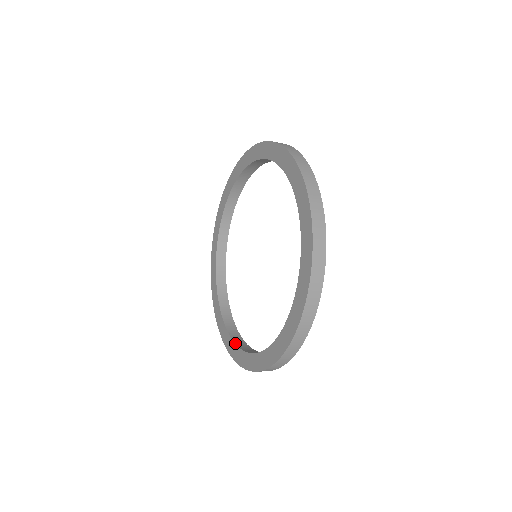
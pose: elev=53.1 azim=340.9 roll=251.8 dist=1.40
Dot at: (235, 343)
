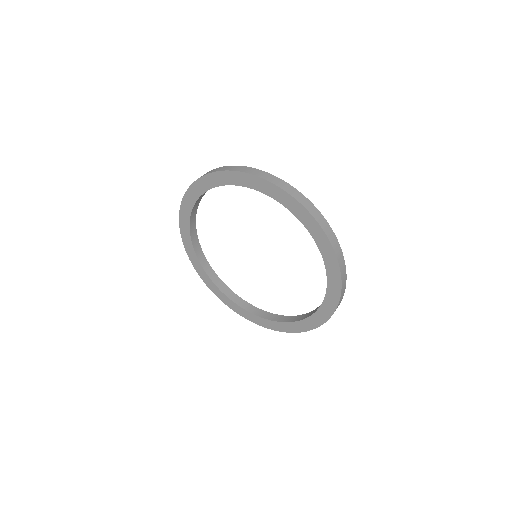
Dot at: (311, 315)
